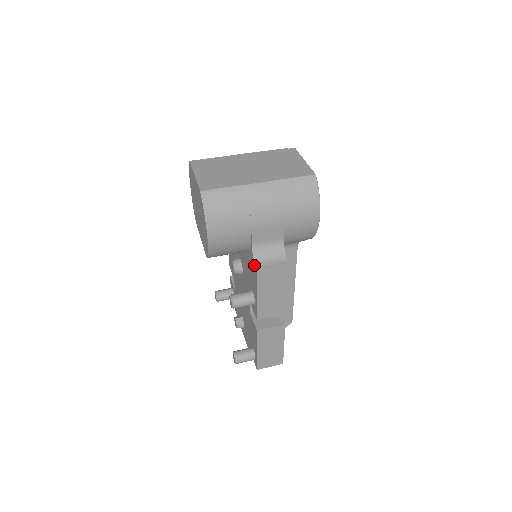
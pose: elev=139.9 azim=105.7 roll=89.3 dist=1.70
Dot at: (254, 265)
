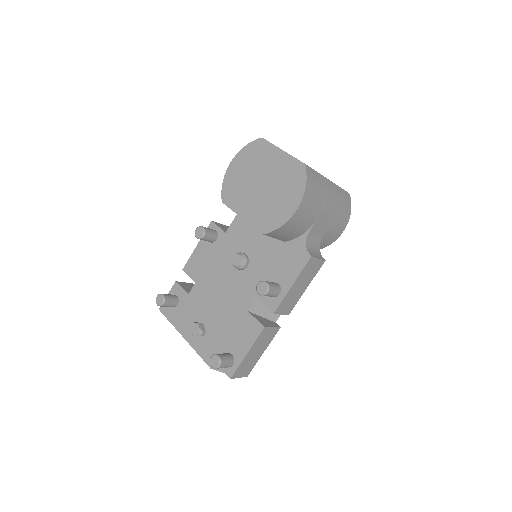
Dot at: (305, 253)
